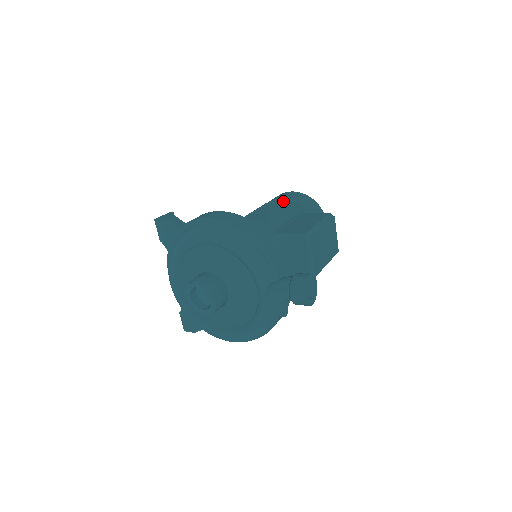
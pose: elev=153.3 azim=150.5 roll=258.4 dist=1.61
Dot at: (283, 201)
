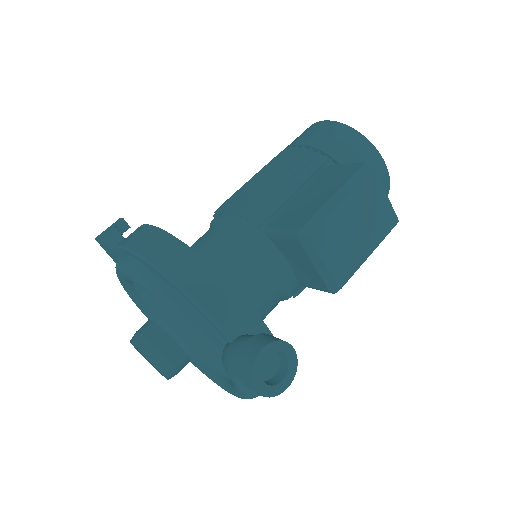
Dot at: occluded
